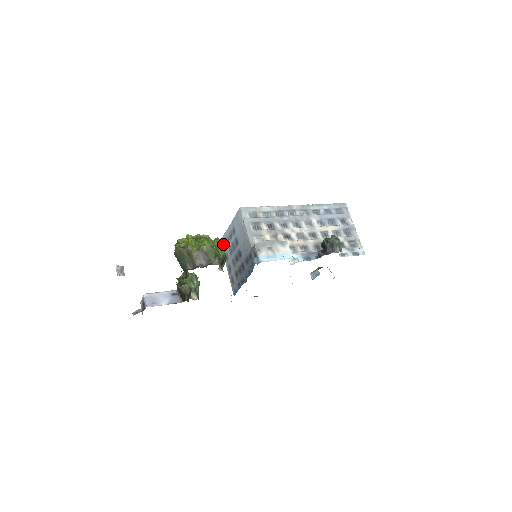
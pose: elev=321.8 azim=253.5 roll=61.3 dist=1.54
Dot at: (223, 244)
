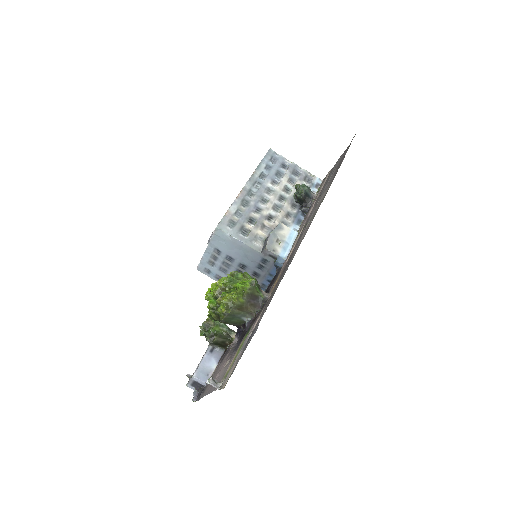
Dot at: (204, 270)
